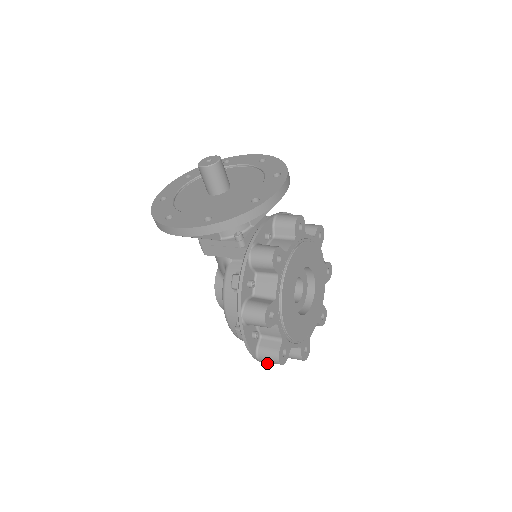
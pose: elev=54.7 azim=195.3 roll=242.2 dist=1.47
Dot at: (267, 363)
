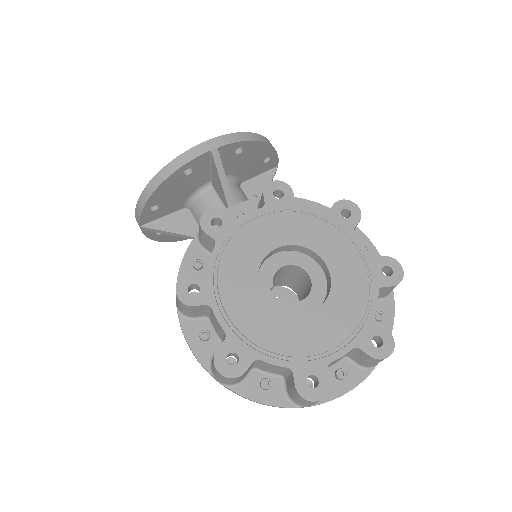
Dot at: (244, 395)
